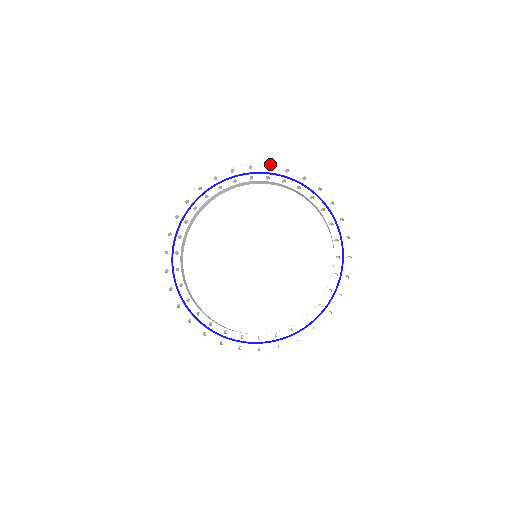
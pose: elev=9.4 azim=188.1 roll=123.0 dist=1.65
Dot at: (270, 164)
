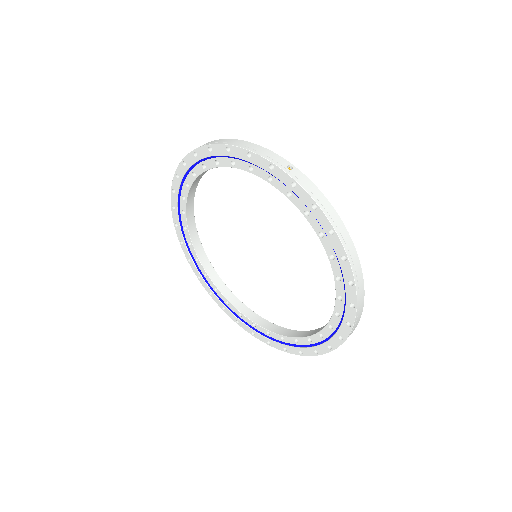
Dot at: (348, 259)
